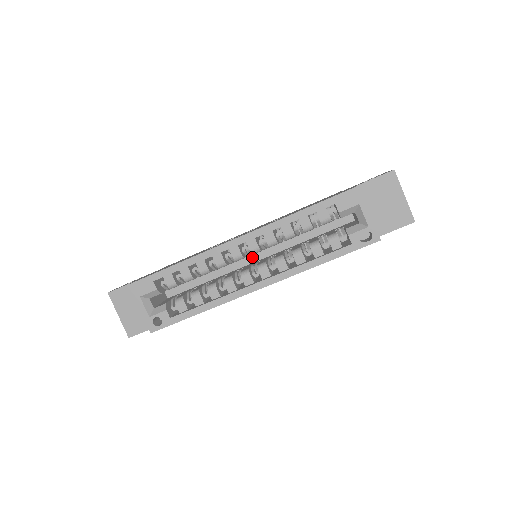
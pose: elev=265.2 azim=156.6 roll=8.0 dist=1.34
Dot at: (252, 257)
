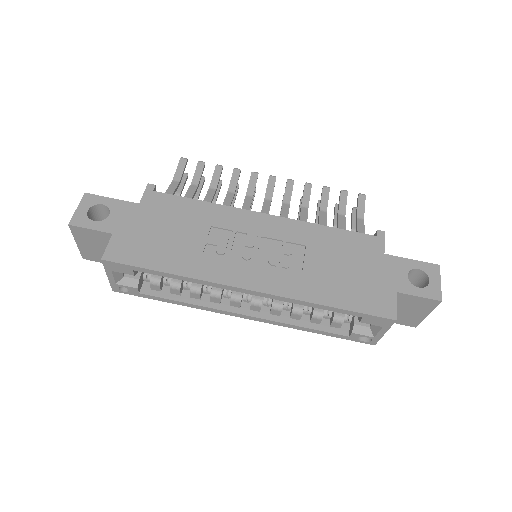
Dot at: occluded
